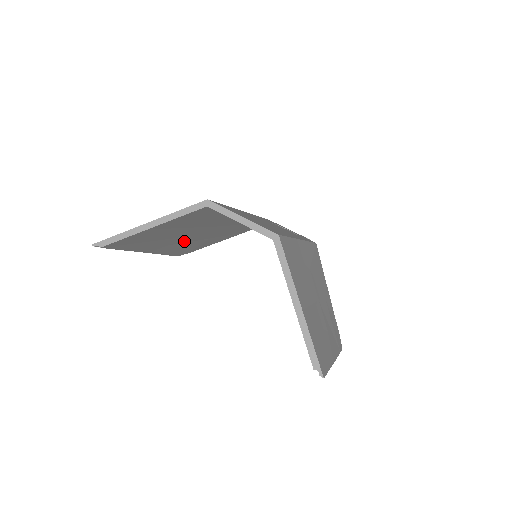
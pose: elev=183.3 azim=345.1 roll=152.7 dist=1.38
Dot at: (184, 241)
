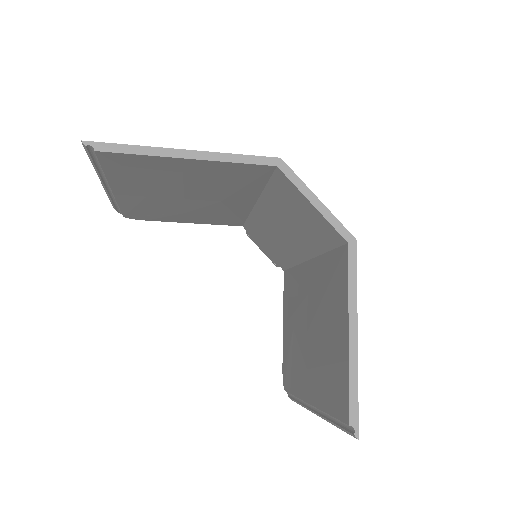
Dot at: (165, 201)
